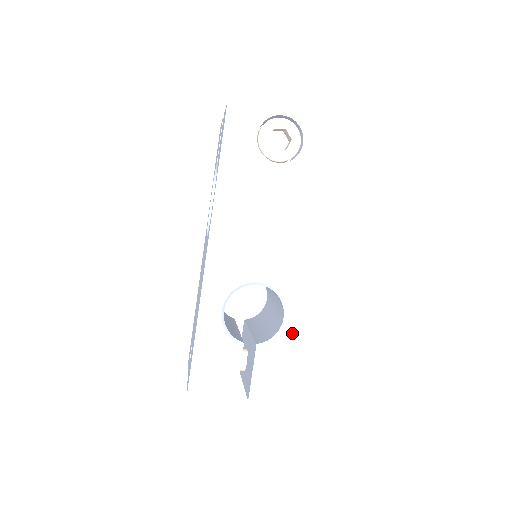
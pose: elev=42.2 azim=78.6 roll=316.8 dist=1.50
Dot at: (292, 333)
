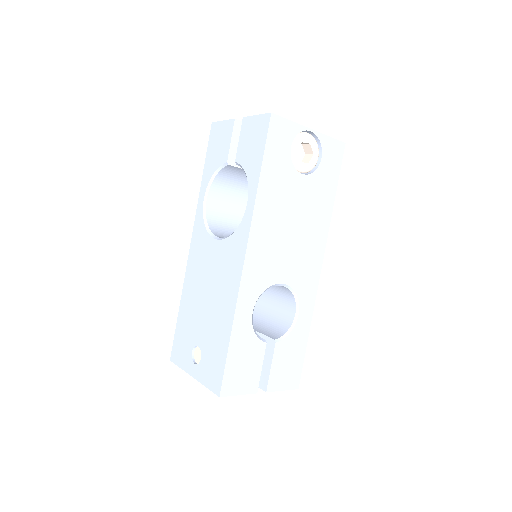
Dot at: (301, 327)
